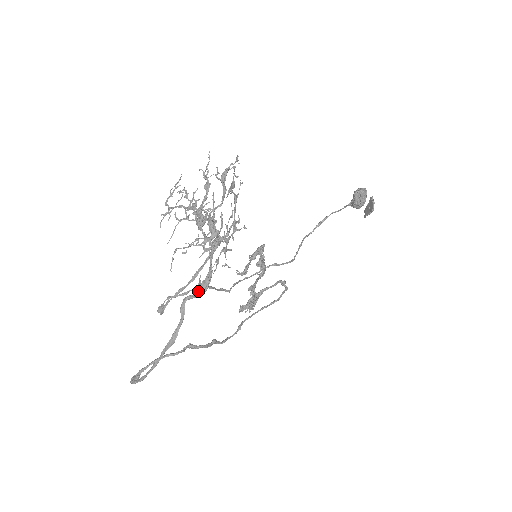
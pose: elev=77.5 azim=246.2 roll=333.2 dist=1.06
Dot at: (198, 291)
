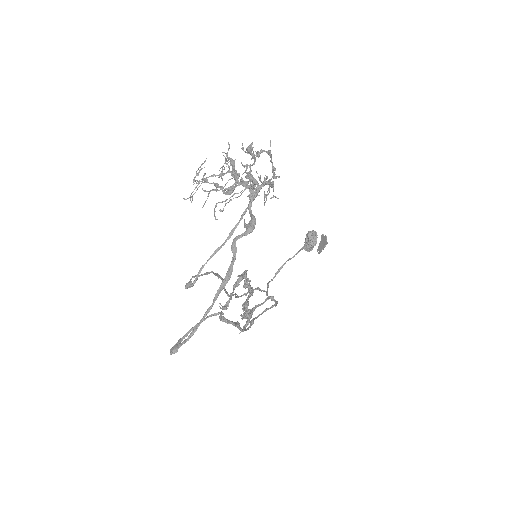
Dot at: (247, 229)
